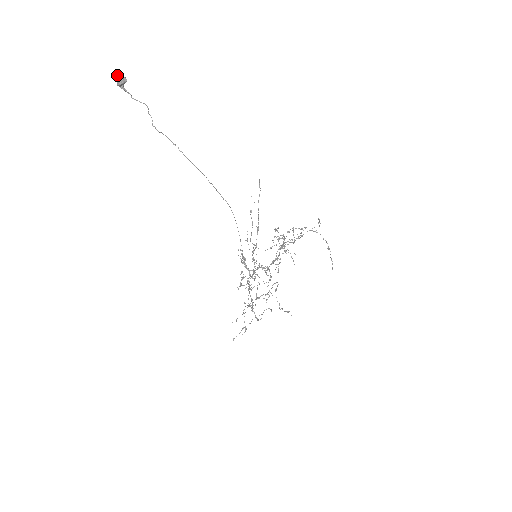
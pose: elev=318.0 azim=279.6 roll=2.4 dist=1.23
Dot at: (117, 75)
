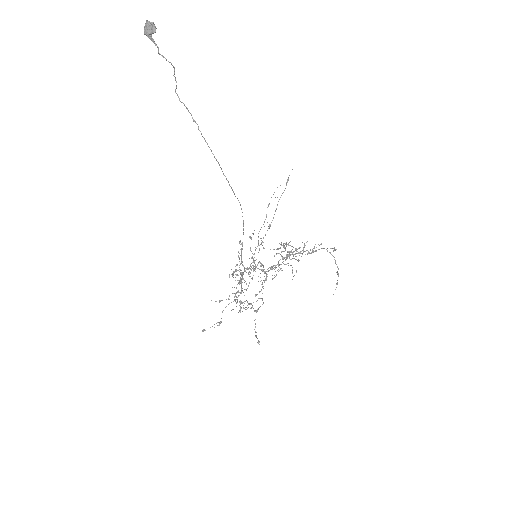
Dot at: (146, 20)
